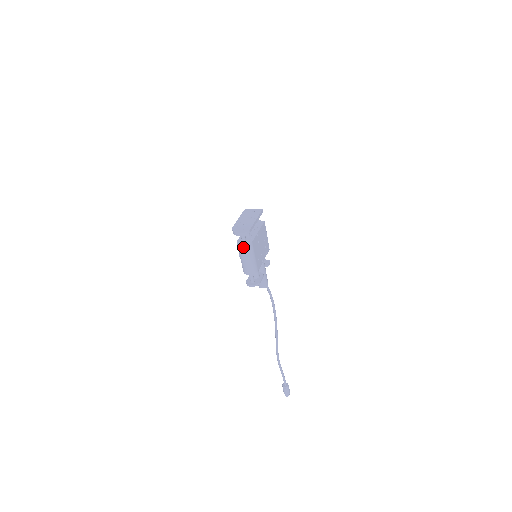
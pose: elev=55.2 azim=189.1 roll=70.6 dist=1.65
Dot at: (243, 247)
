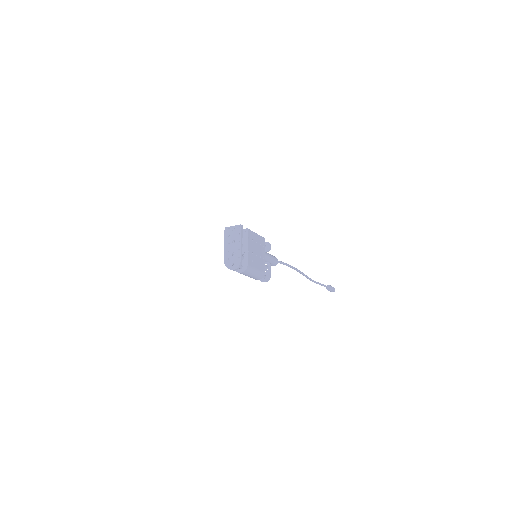
Dot at: (242, 273)
